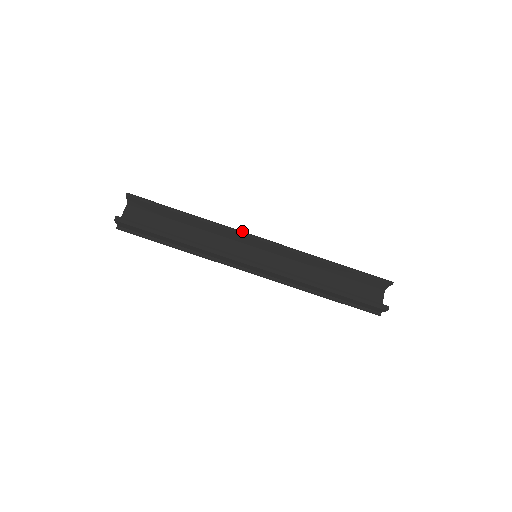
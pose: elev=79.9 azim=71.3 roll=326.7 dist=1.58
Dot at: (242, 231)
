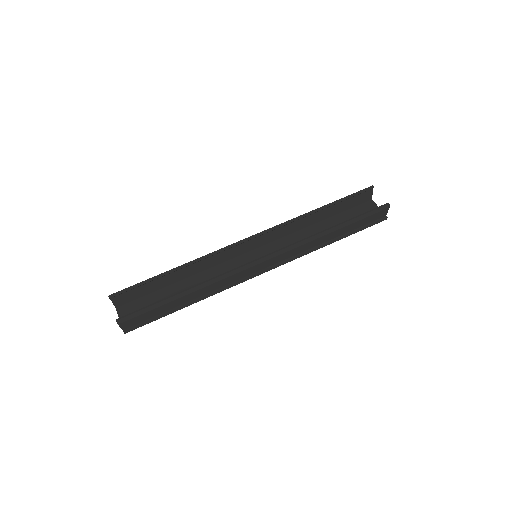
Dot at: (228, 246)
